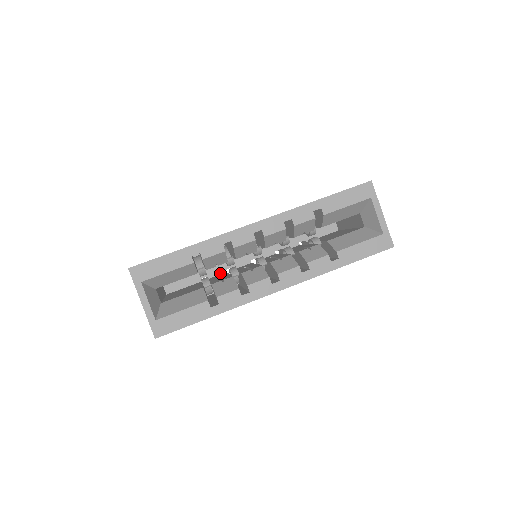
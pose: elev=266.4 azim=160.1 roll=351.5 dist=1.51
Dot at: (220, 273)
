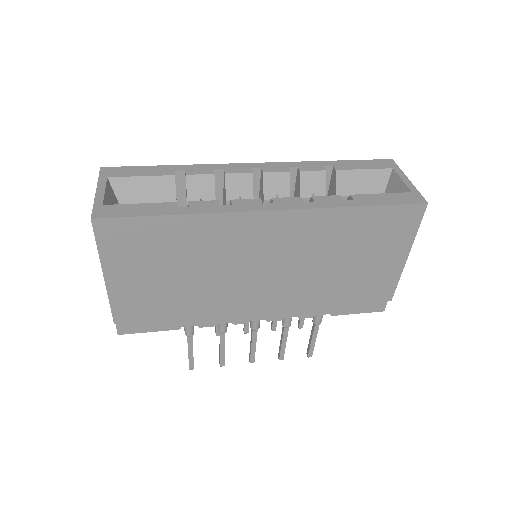
Dot at: occluded
